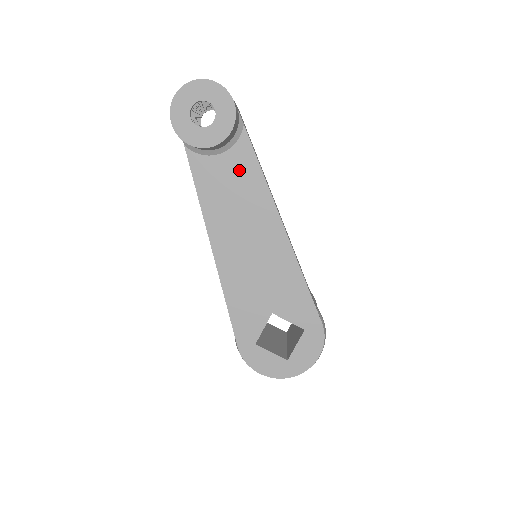
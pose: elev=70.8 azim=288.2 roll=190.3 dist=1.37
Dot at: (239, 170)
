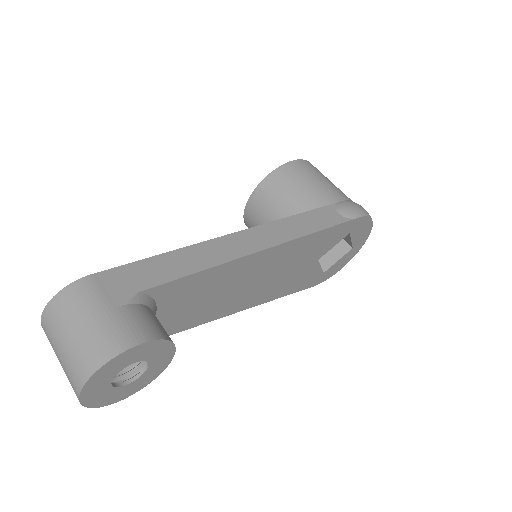
Dot at: (186, 294)
